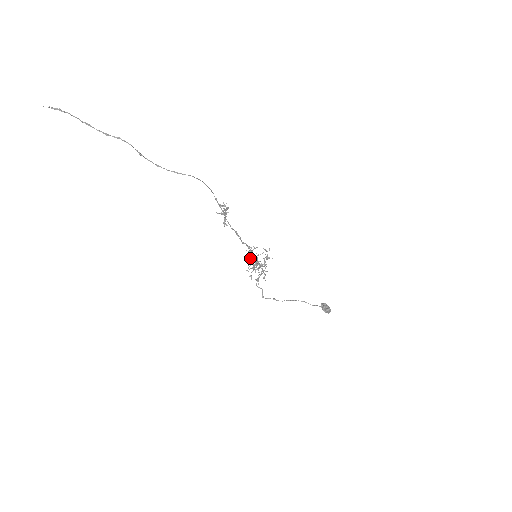
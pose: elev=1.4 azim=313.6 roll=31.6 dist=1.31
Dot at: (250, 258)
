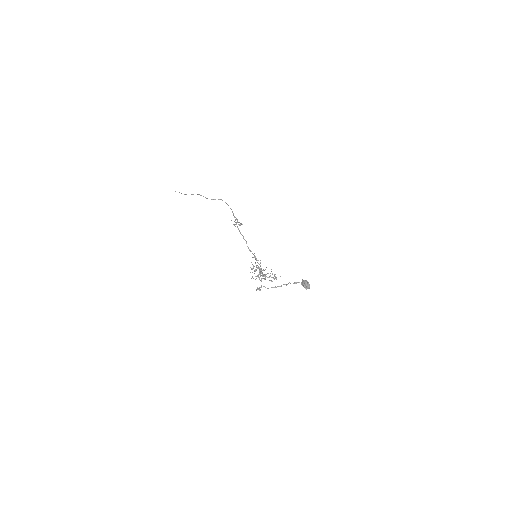
Dot at: occluded
